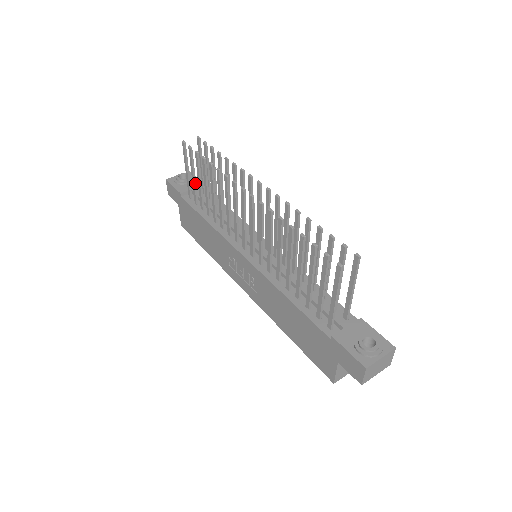
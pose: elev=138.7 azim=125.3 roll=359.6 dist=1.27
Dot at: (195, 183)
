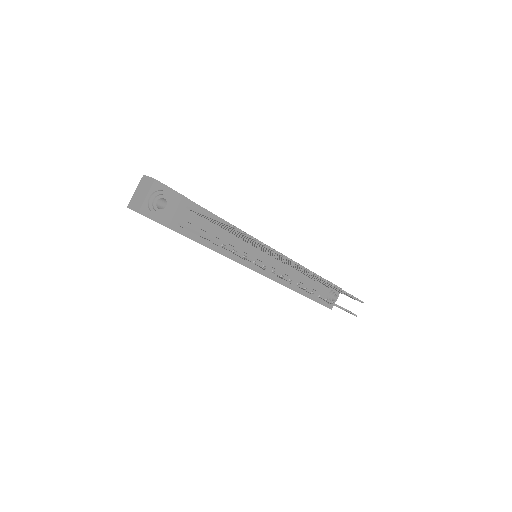
Dot at: occluded
